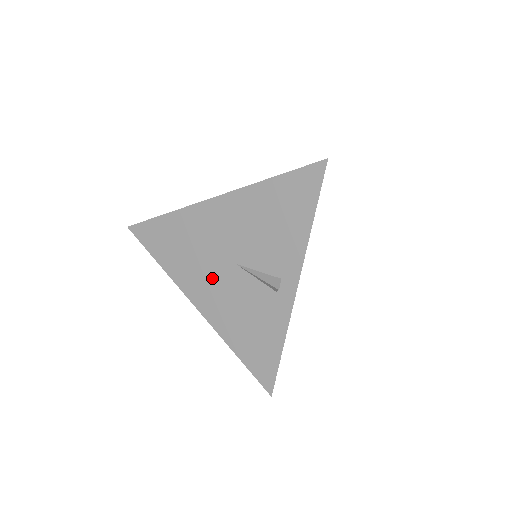
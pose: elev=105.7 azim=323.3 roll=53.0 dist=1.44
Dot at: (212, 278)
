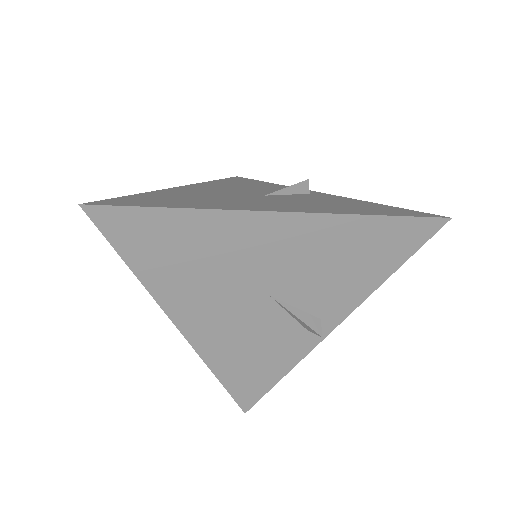
Dot at: (224, 304)
